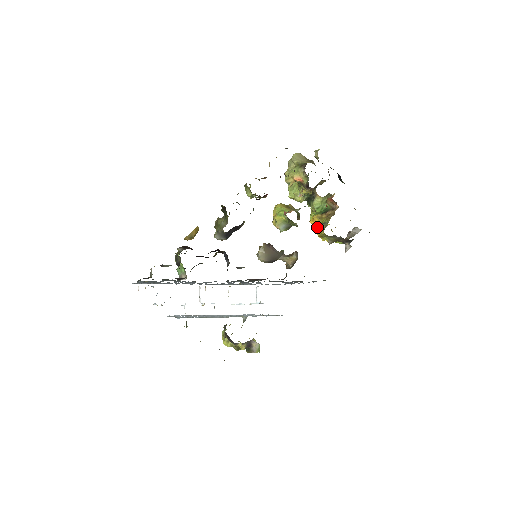
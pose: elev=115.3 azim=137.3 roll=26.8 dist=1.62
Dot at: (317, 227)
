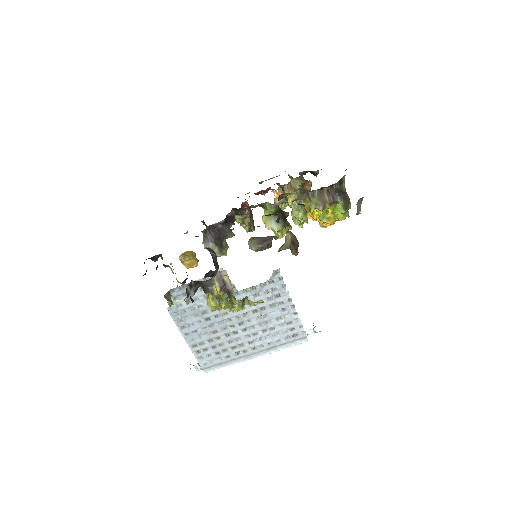
Dot at: occluded
